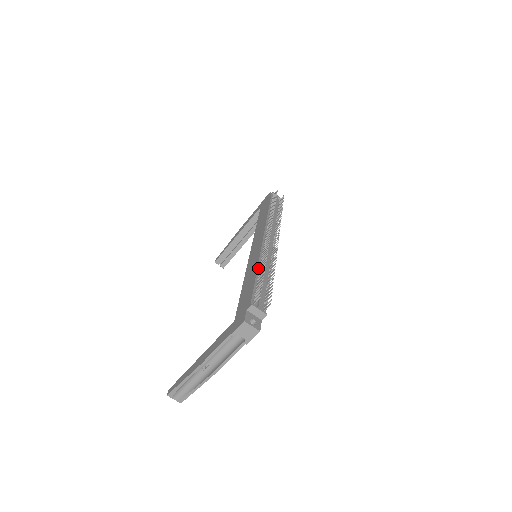
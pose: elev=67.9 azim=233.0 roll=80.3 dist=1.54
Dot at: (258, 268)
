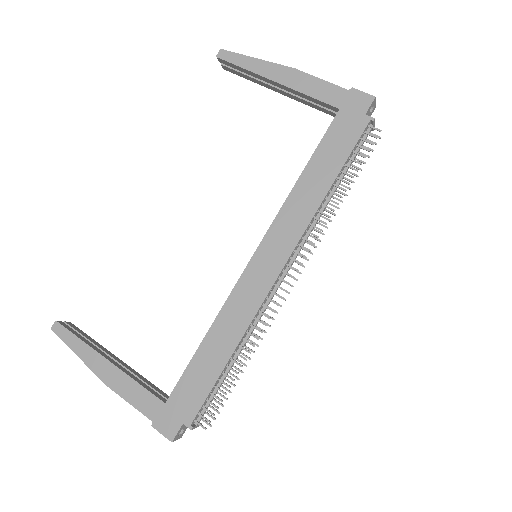
Dot at: (235, 350)
